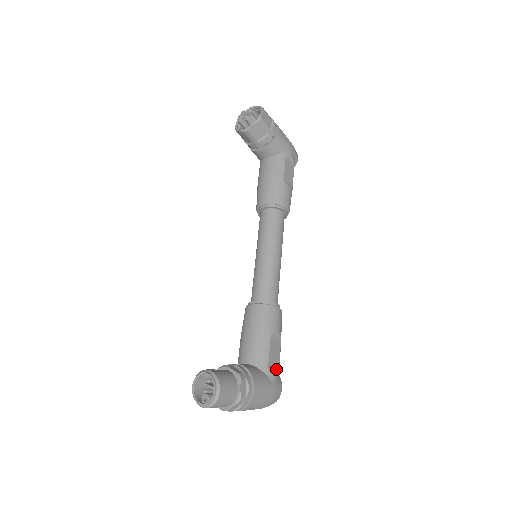
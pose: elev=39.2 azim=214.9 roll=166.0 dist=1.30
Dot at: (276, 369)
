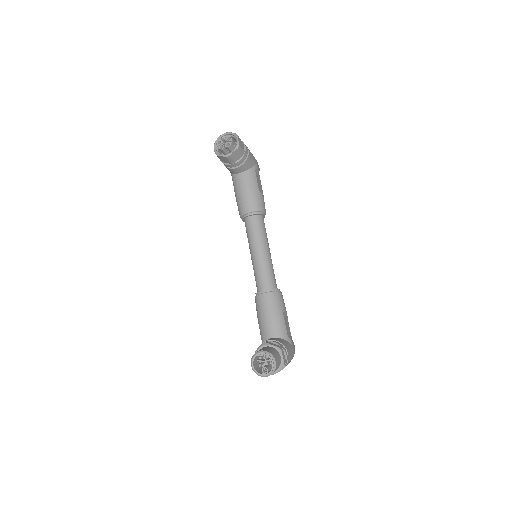
Dot at: (290, 335)
